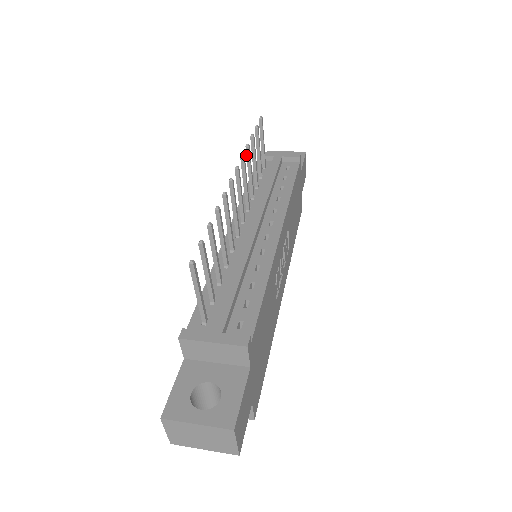
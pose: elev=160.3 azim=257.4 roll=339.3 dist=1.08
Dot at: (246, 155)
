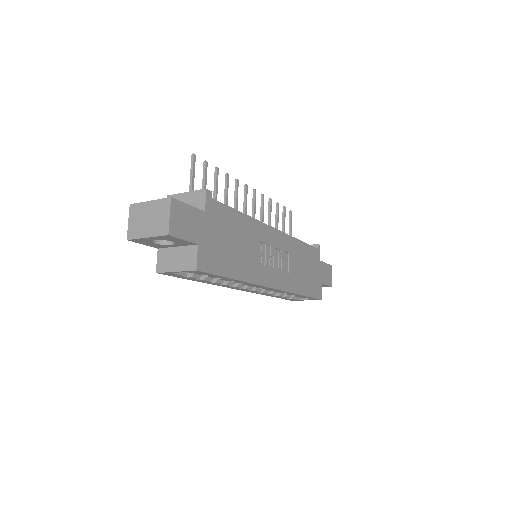
Dot at: (268, 205)
